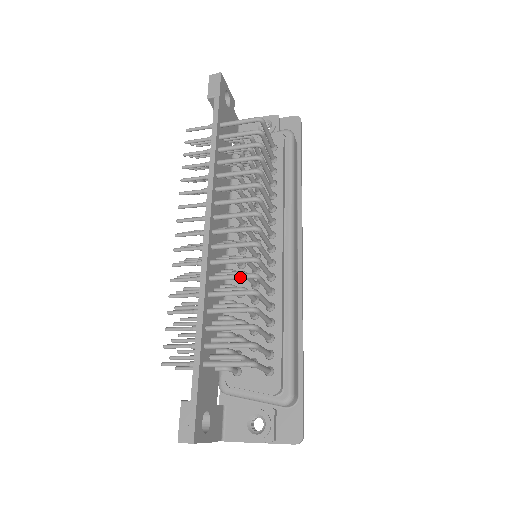
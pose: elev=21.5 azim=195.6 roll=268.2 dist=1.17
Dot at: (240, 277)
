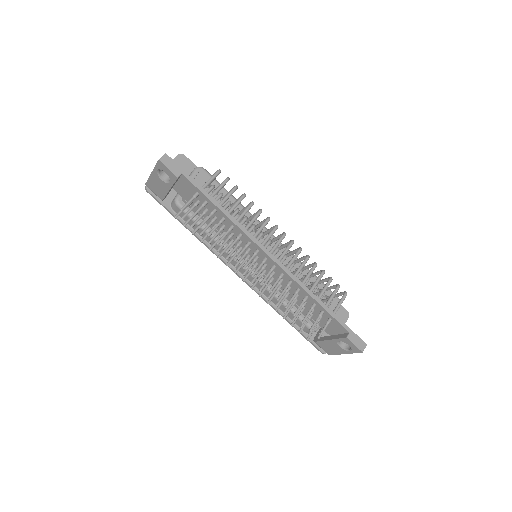
Dot at: occluded
